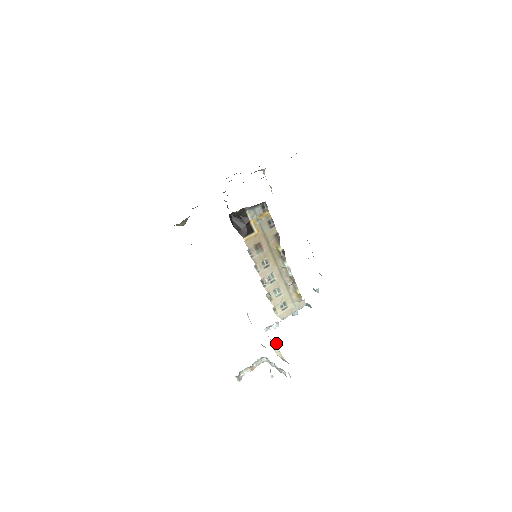
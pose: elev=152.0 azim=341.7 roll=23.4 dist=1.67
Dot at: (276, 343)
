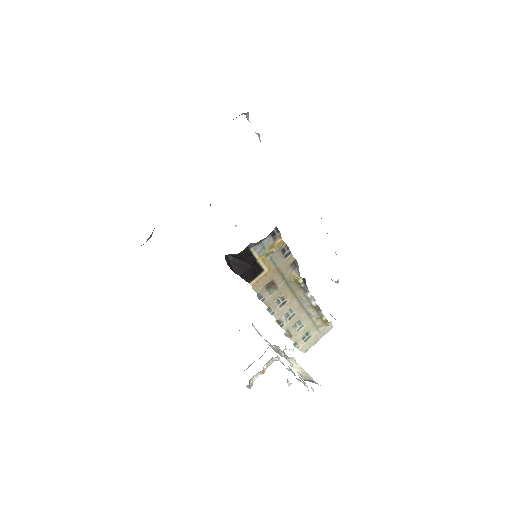
Dot at: (294, 359)
